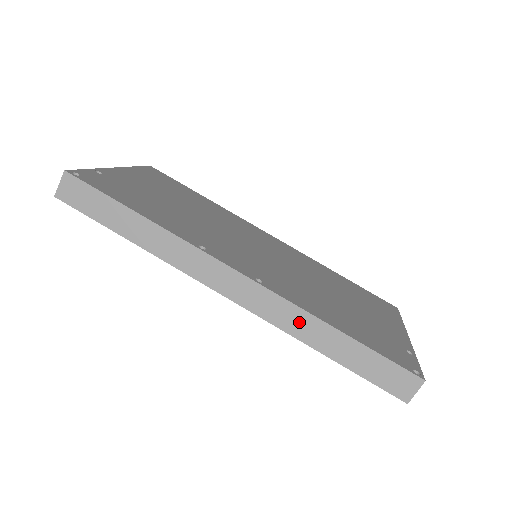
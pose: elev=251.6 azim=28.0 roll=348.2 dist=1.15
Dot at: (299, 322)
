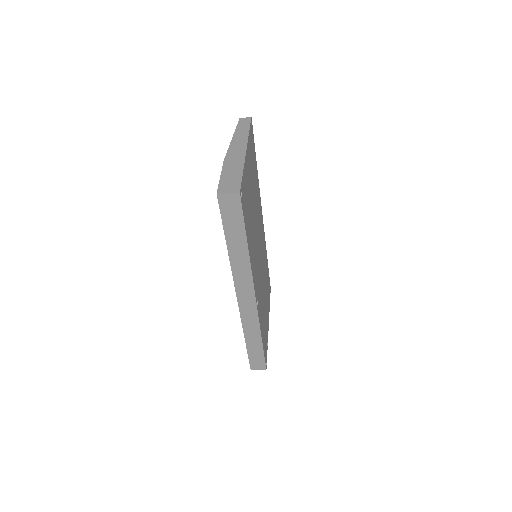
Dot at: (252, 327)
